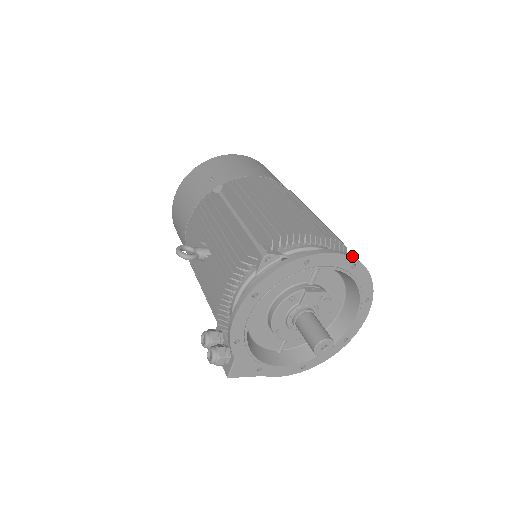
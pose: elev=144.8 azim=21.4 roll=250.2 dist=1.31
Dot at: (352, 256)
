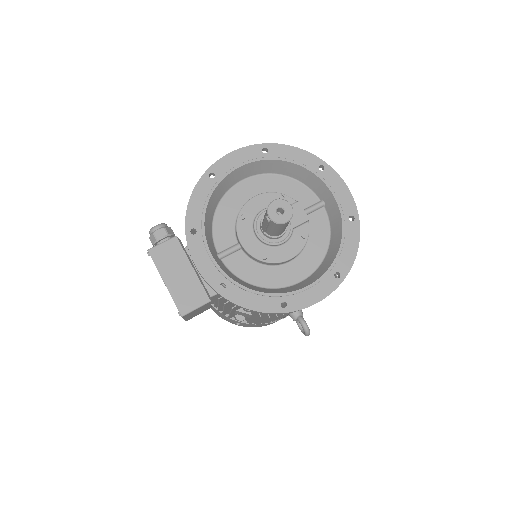
Dot at: (356, 211)
